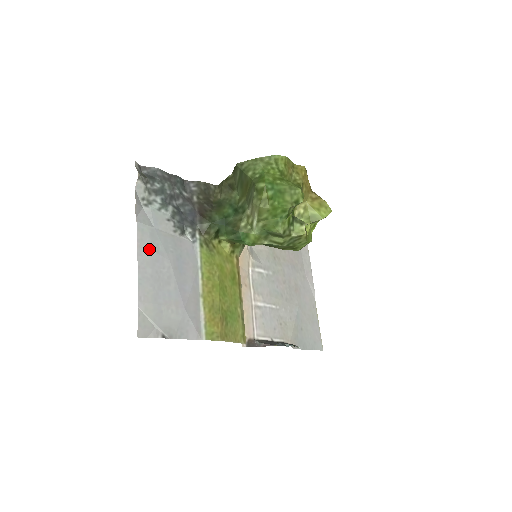
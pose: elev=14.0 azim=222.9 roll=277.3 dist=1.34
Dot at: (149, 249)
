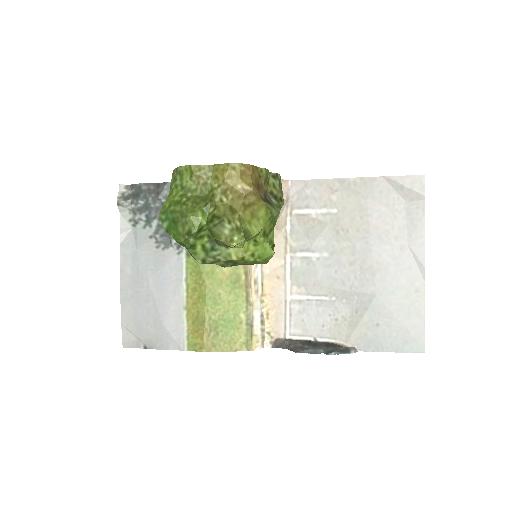
Dot at: (130, 271)
